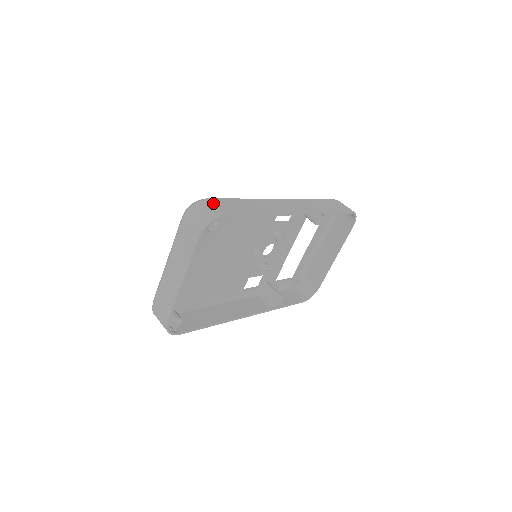
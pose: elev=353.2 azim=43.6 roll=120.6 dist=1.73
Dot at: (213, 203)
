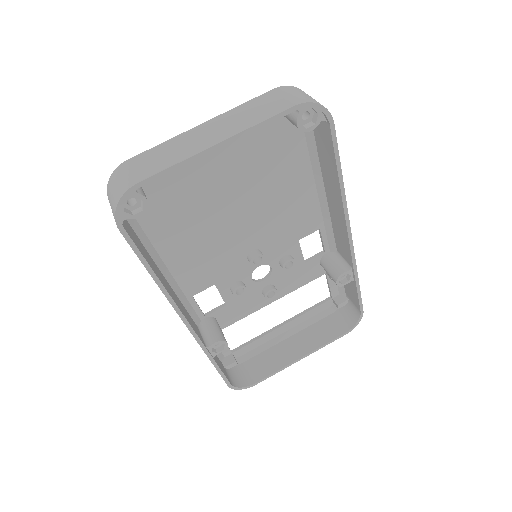
Dot at: occluded
